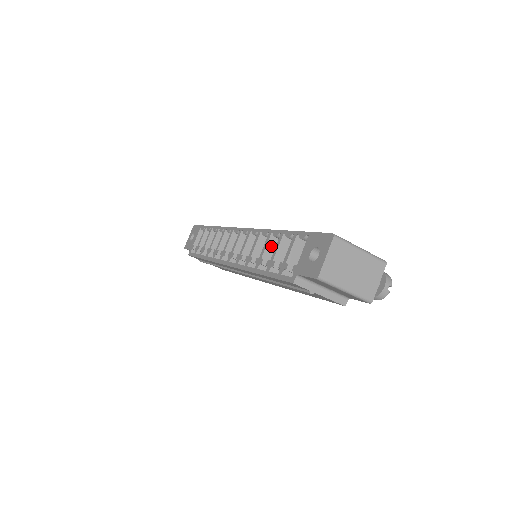
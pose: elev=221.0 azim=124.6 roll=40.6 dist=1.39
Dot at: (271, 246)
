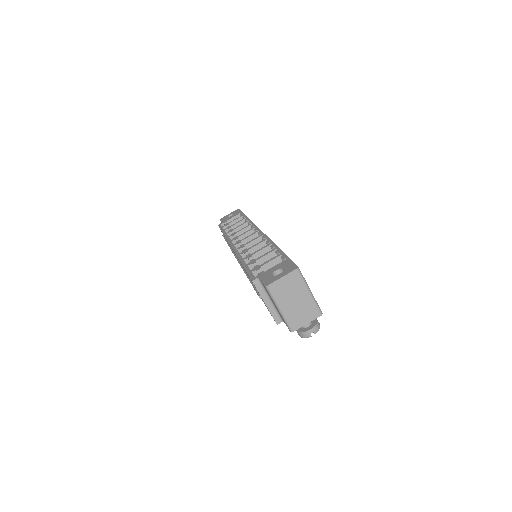
Dot at: (264, 252)
